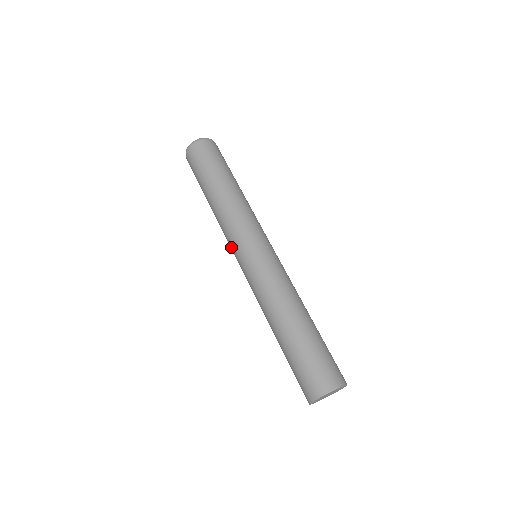
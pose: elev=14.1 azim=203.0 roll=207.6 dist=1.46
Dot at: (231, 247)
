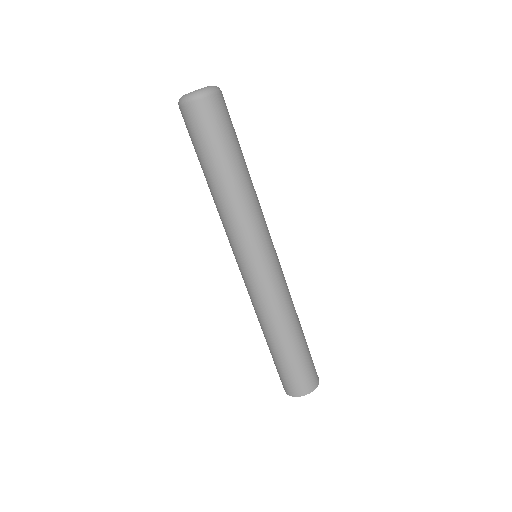
Dot at: (234, 246)
